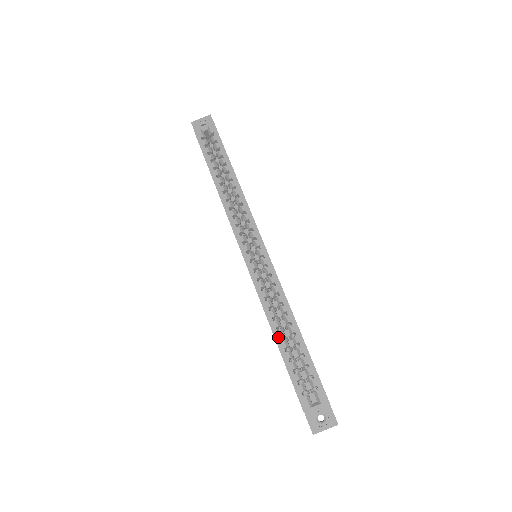
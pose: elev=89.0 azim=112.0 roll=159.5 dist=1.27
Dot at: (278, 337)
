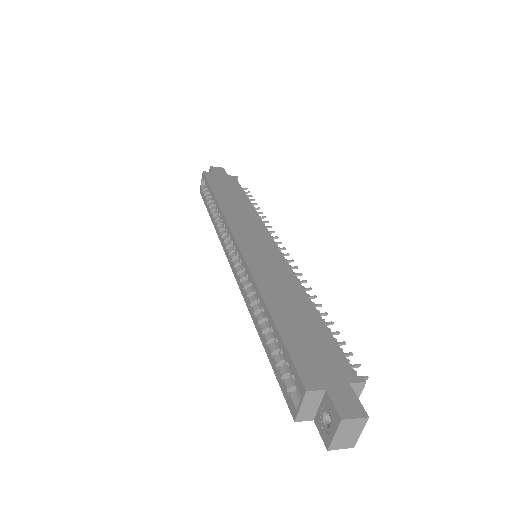
Dot at: (260, 334)
